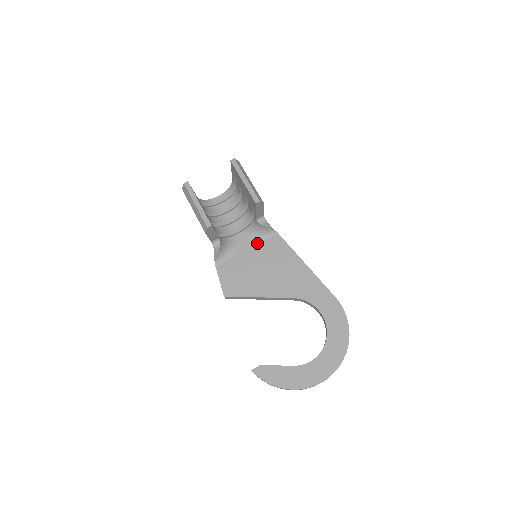
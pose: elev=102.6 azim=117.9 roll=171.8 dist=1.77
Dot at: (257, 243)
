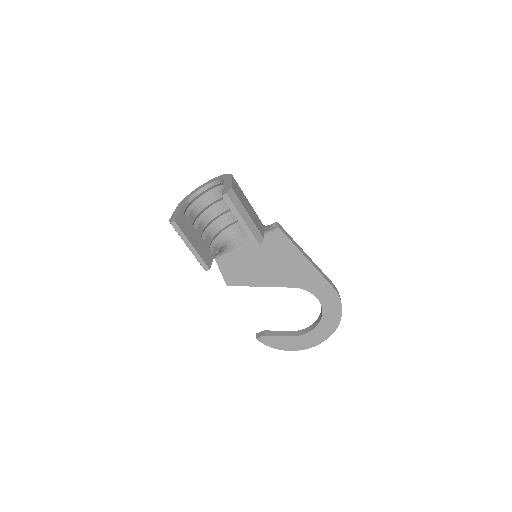
Dot at: occluded
